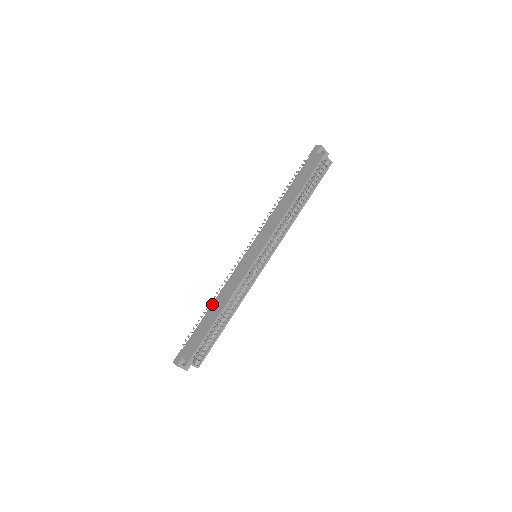
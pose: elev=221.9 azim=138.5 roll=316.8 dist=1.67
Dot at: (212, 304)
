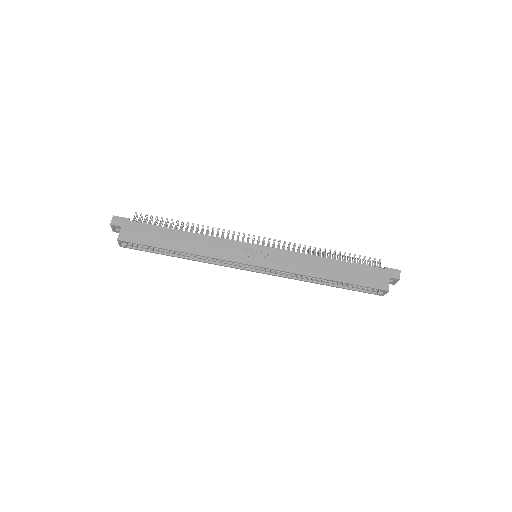
Dot at: (188, 232)
